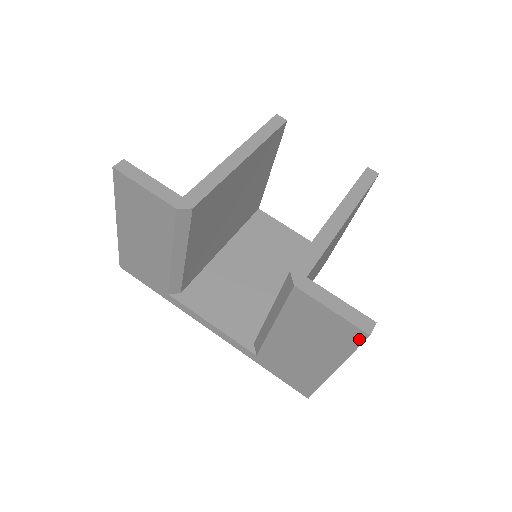
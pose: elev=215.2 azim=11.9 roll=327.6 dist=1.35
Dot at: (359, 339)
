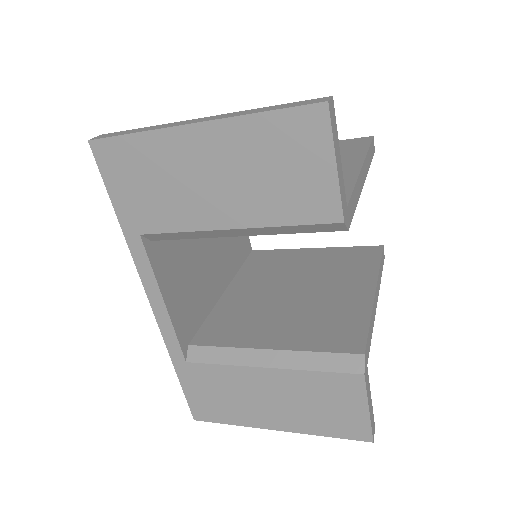
Dot at: (357, 437)
